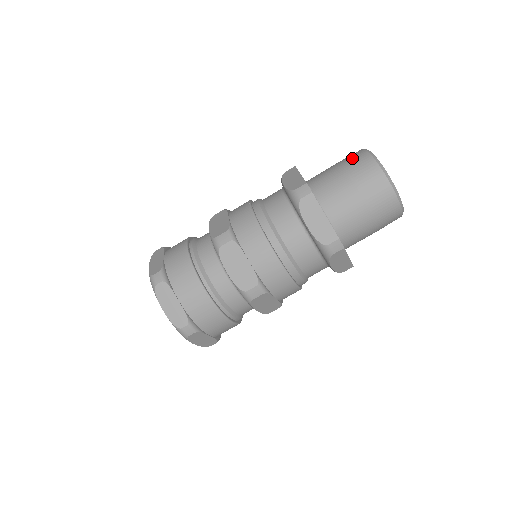
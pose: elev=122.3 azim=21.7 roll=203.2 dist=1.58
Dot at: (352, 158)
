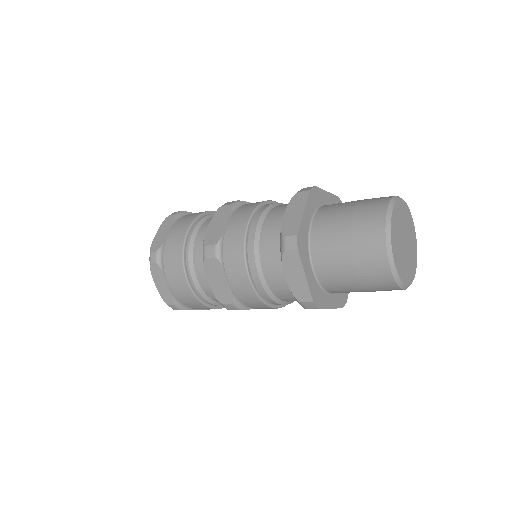
Dot at: occluded
